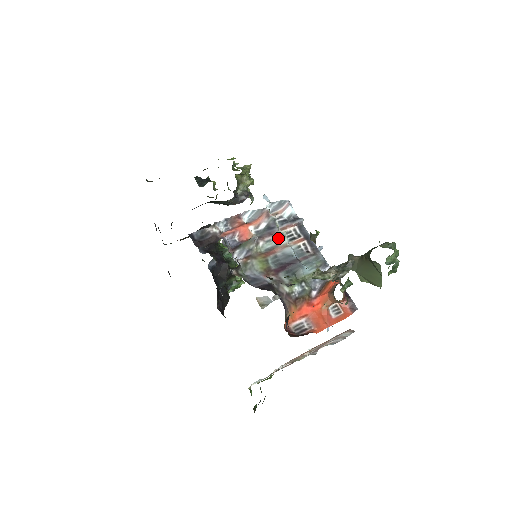
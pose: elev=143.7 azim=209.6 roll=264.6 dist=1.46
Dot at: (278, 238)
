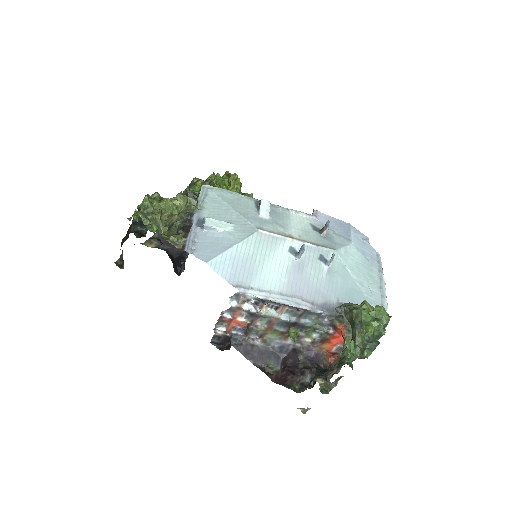
Dot at: (266, 317)
